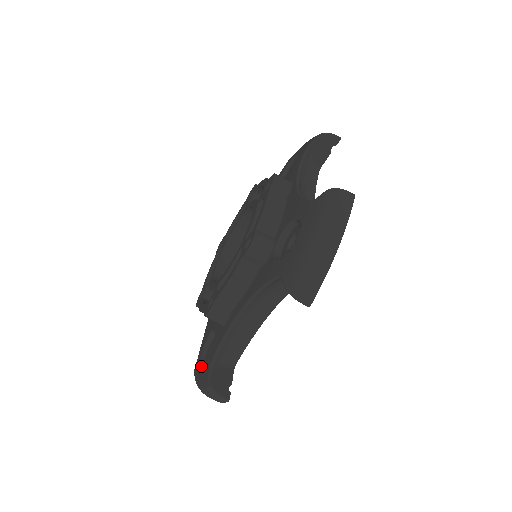
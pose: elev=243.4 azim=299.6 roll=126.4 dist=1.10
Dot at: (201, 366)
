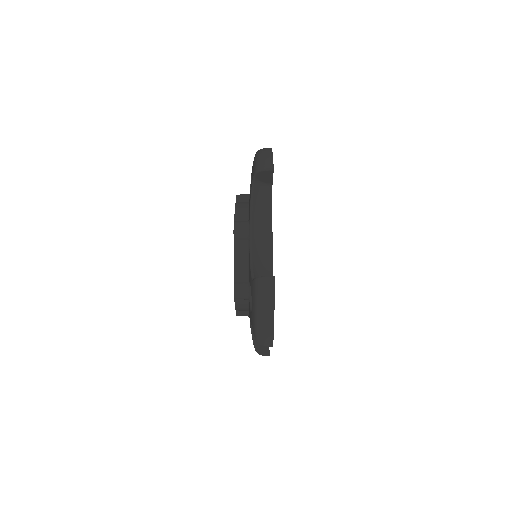
Dot at: occluded
